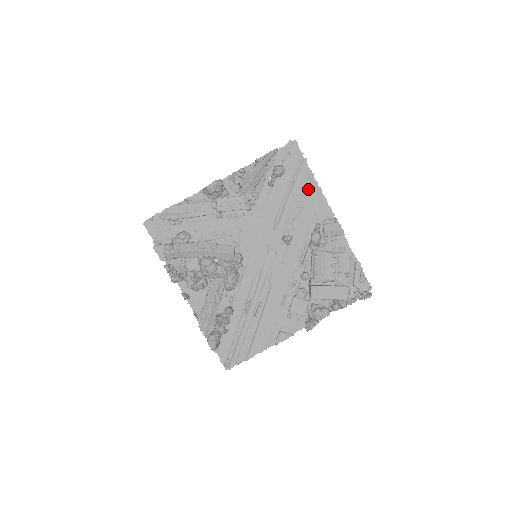
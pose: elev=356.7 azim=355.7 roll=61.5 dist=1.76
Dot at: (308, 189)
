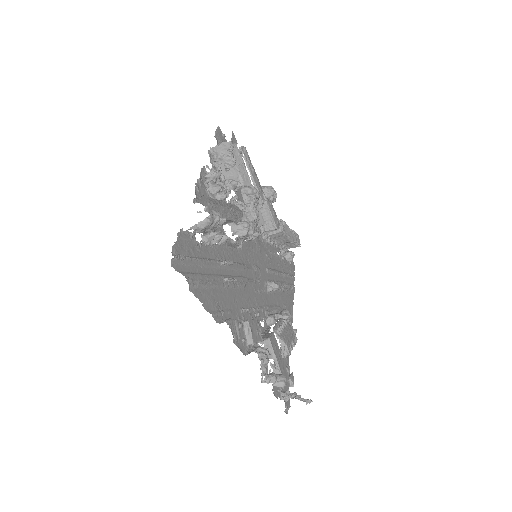
Dot at: (289, 291)
